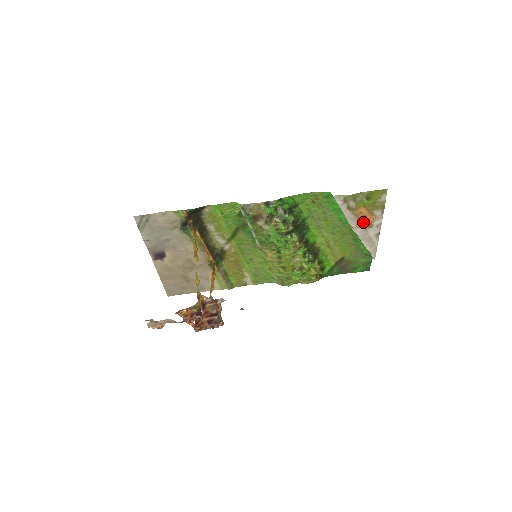
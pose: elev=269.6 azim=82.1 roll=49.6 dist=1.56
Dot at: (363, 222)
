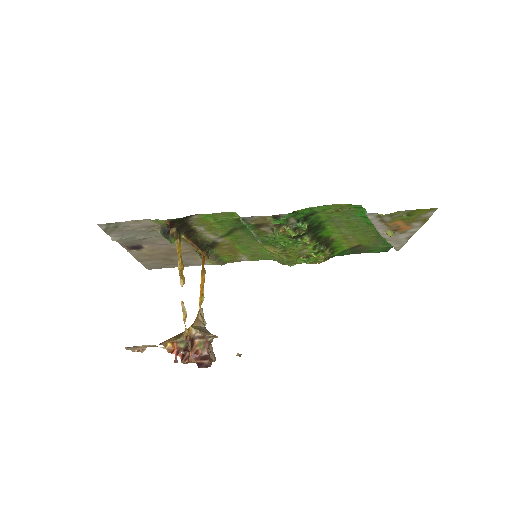
Dot at: (395, 230)
